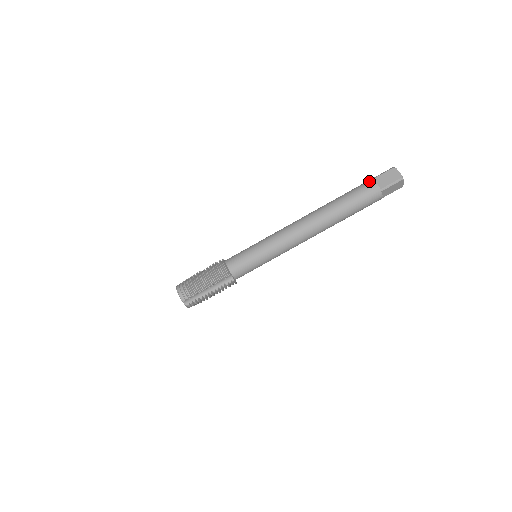
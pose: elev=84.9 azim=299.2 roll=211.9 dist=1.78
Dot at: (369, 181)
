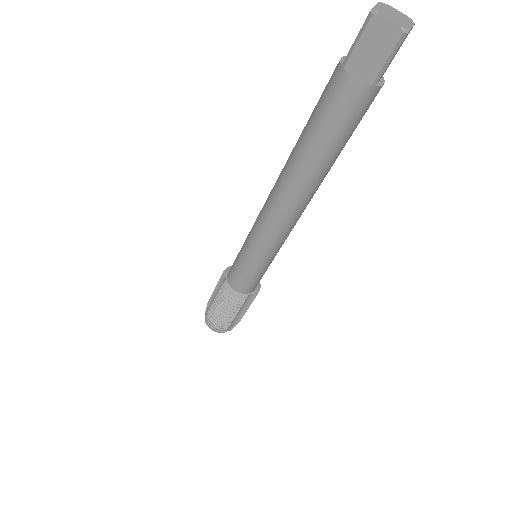
Dot at: (339, 78)
